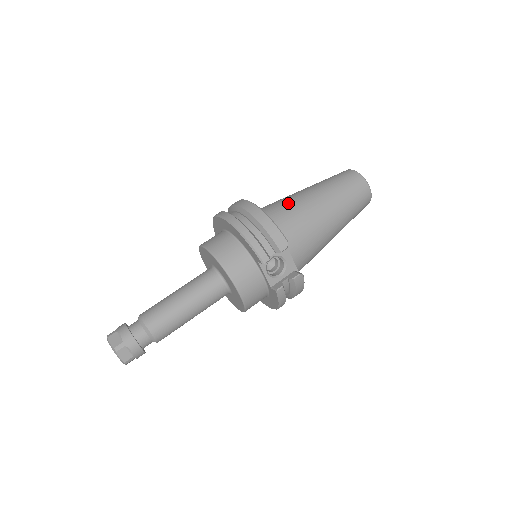
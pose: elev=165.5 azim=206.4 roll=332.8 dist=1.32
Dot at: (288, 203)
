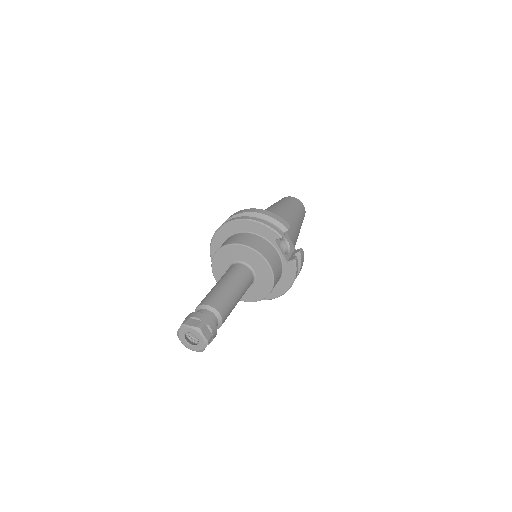
Dot at: occluded
